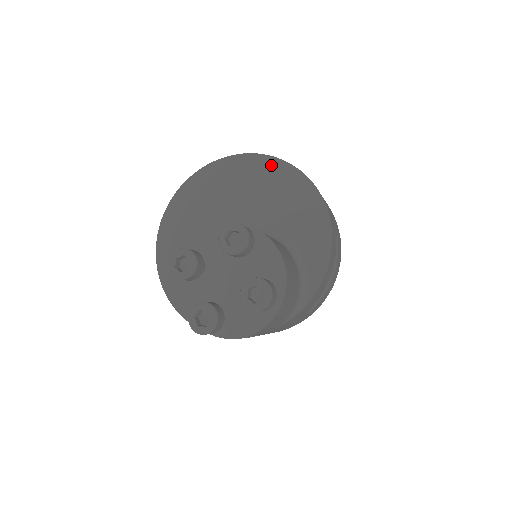
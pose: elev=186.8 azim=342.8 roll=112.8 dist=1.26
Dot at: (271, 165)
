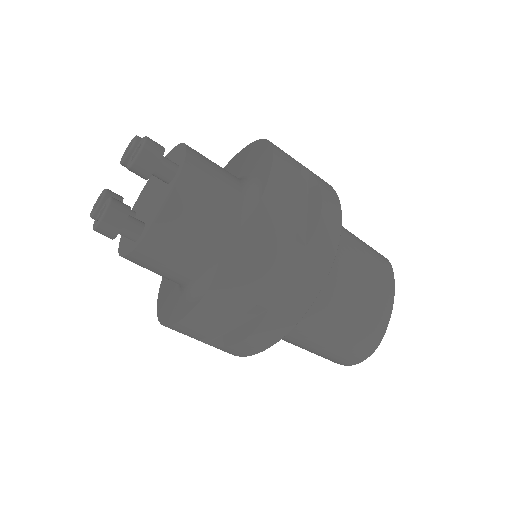
Dot at: (226, 167)
